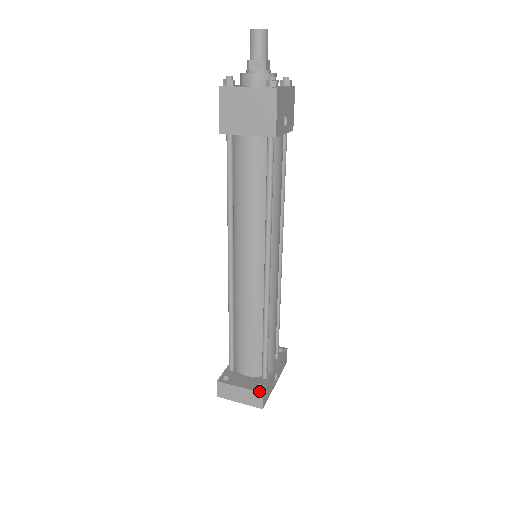
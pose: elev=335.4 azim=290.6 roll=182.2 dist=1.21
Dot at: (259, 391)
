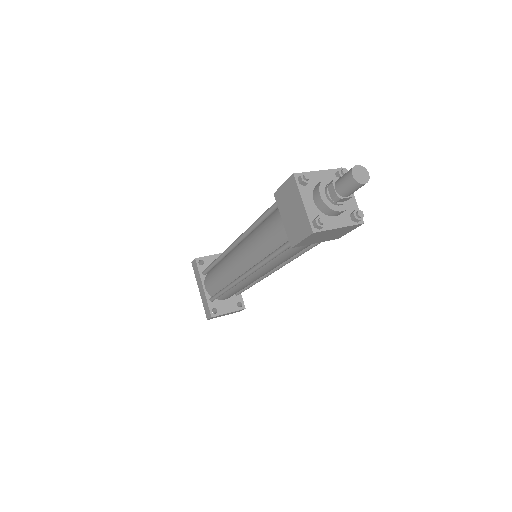
Dot at: (242, 309)
